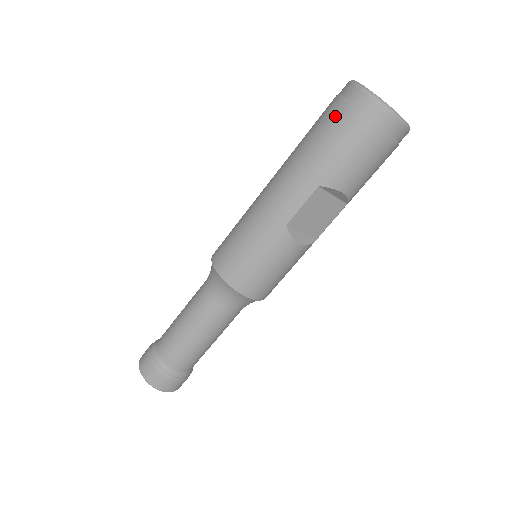
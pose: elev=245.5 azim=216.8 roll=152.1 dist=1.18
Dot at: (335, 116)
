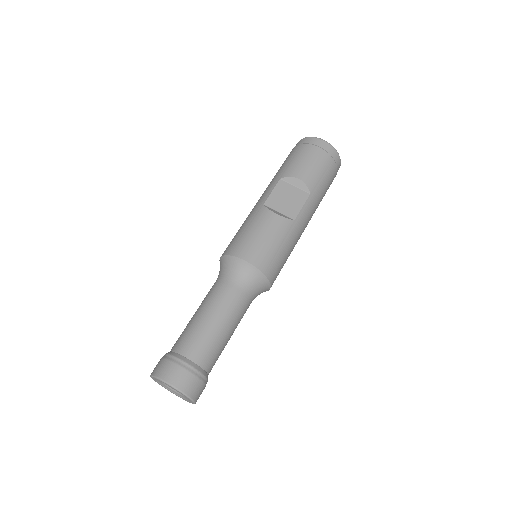
Dot at: occluded
